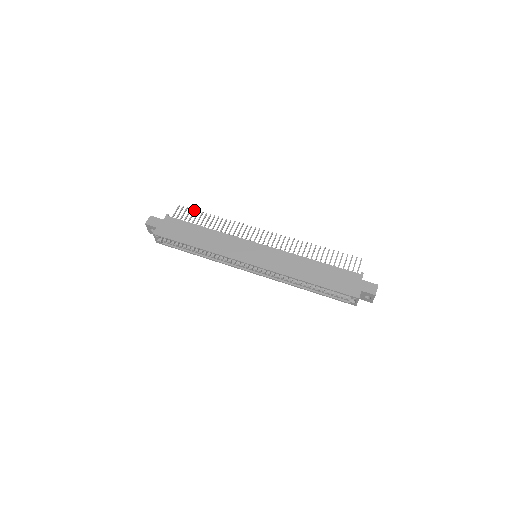
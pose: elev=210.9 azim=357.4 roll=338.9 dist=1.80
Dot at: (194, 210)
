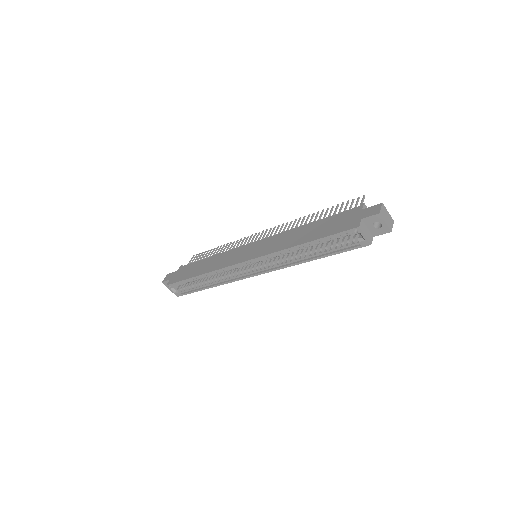
Dot at: (204, 252)
